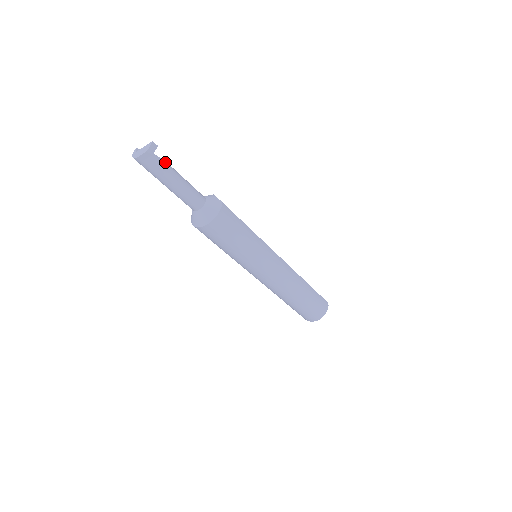
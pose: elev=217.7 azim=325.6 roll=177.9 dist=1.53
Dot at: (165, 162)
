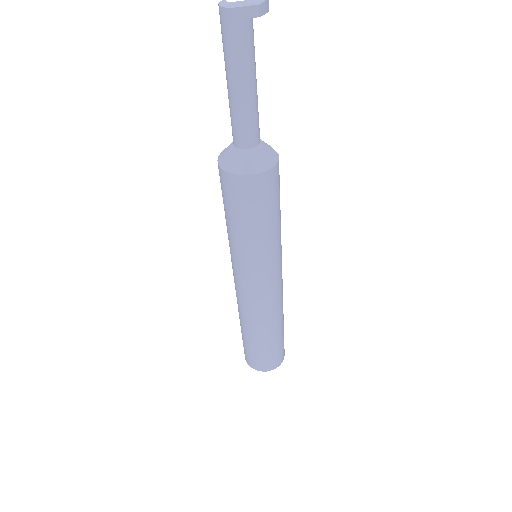
Dot at: occluded
